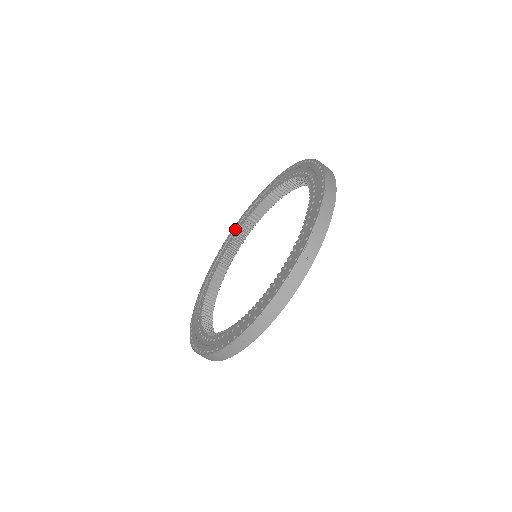
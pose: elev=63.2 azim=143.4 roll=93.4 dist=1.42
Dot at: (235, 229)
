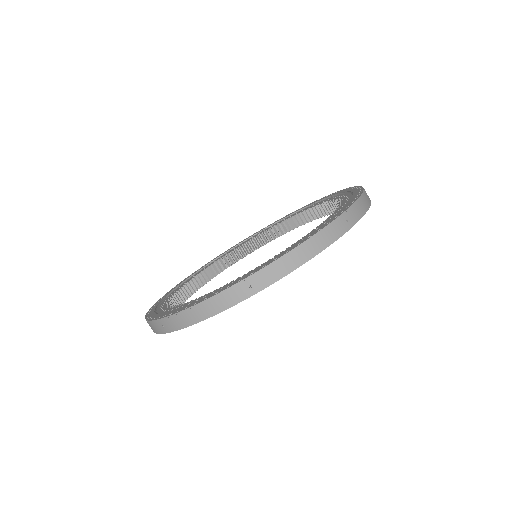
Dot at: (280, 220)
